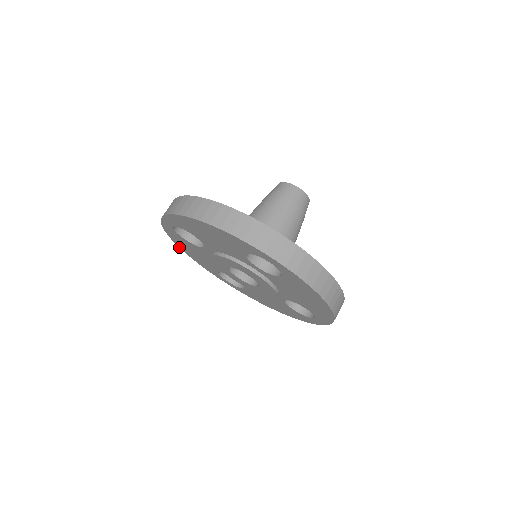
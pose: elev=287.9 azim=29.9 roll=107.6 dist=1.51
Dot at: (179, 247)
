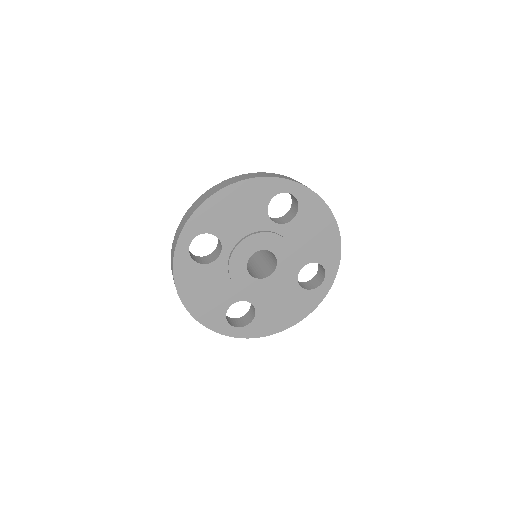
Dot at: (183, 304)
